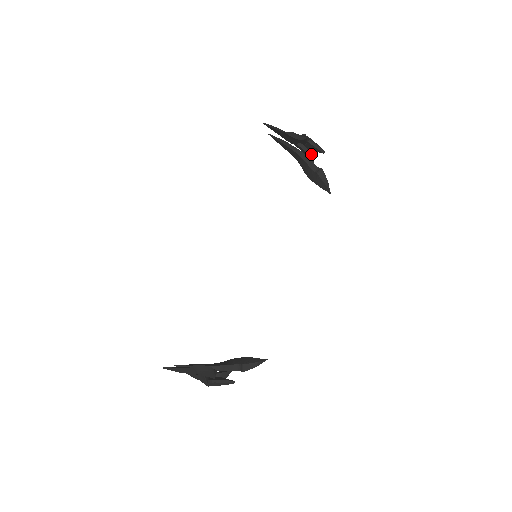
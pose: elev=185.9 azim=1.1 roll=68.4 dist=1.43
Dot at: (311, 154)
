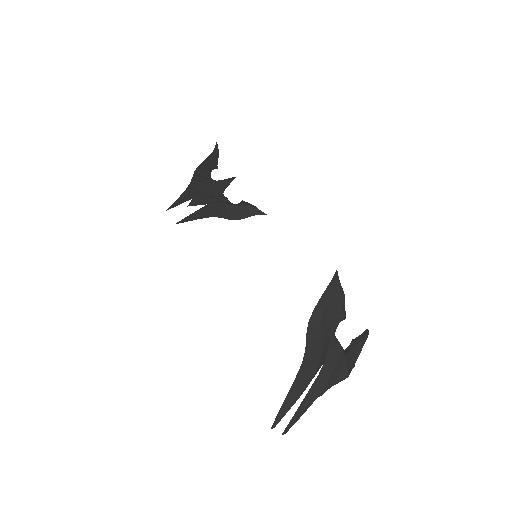
Dot at: (225, 198)
